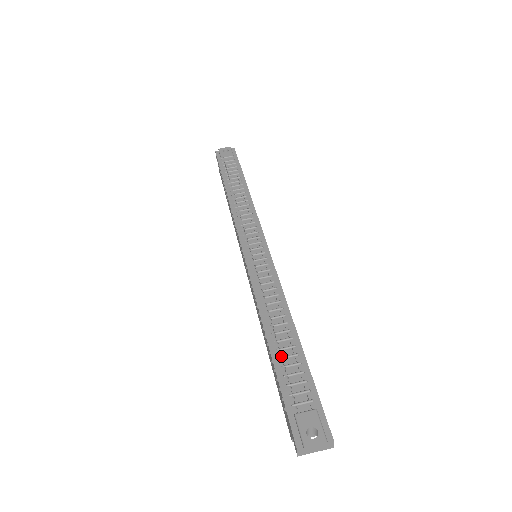
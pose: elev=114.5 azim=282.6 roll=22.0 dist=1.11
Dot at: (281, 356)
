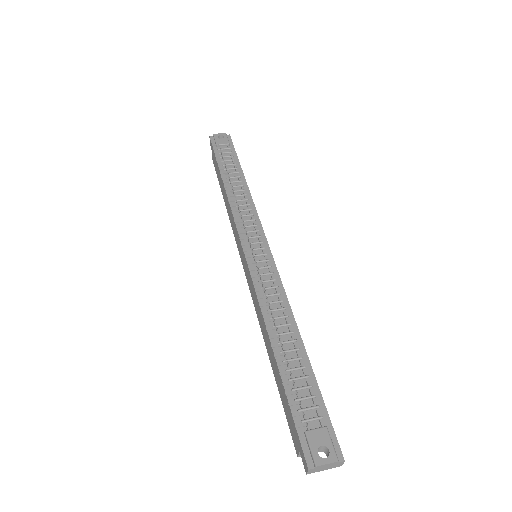
Dot at: (288, 368)
